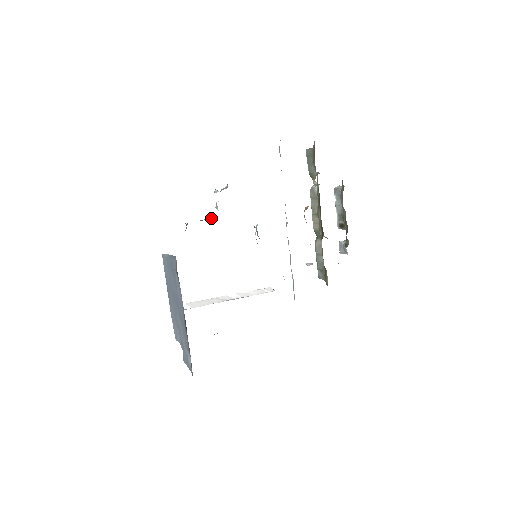
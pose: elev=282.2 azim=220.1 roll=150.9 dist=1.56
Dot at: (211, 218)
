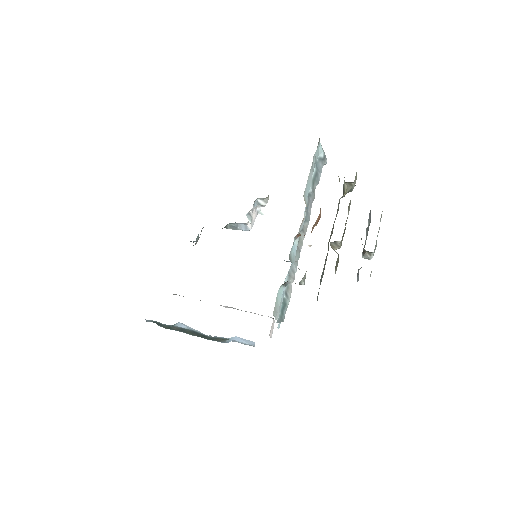
Dot at: (240, 226)
